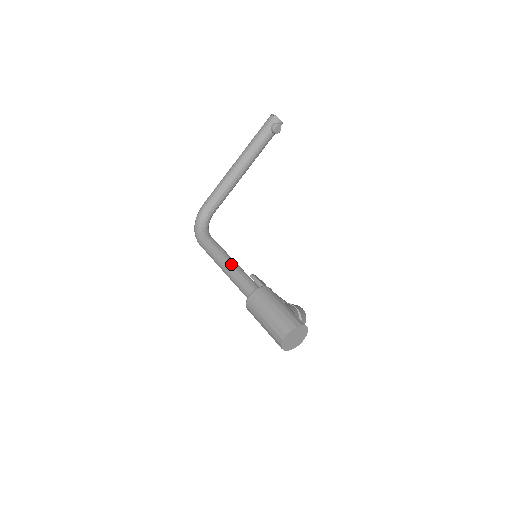
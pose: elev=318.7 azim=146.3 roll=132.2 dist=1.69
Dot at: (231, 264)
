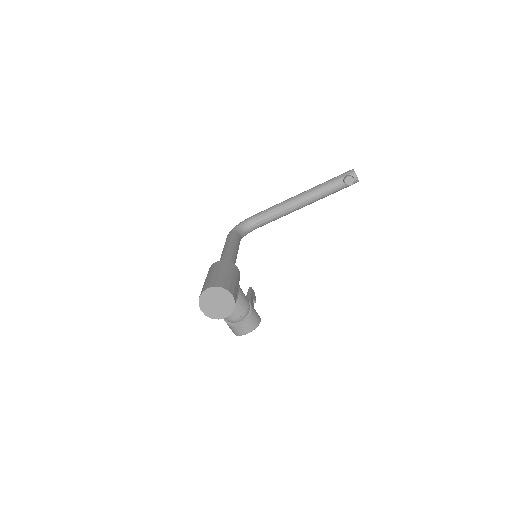
Dot at: (230, 248)
